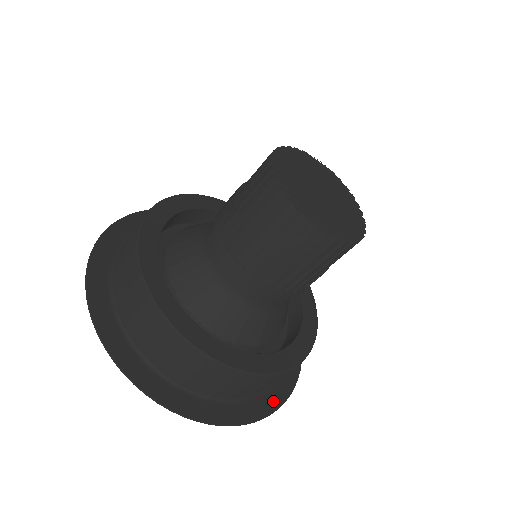
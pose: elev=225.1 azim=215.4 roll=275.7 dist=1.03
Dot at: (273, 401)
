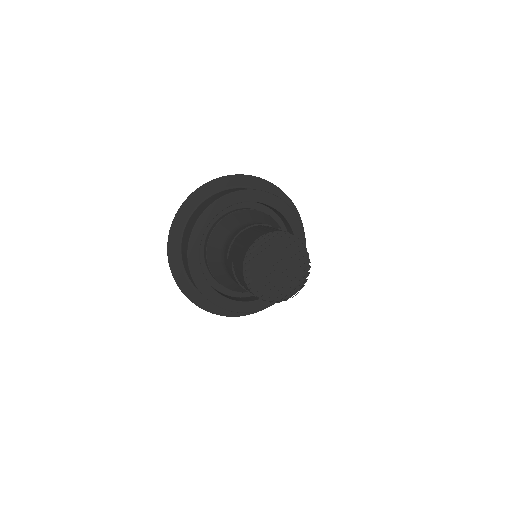
Dot at: occluded
